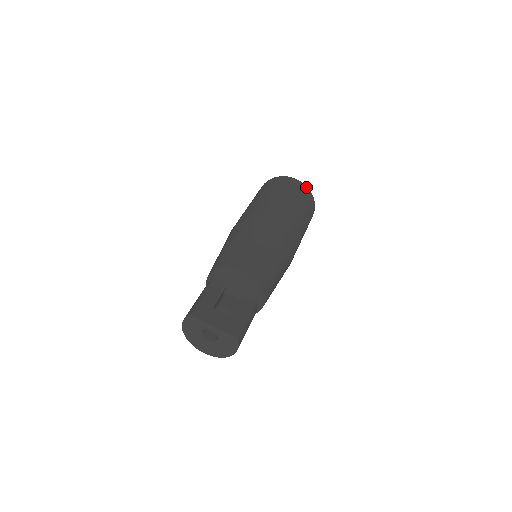
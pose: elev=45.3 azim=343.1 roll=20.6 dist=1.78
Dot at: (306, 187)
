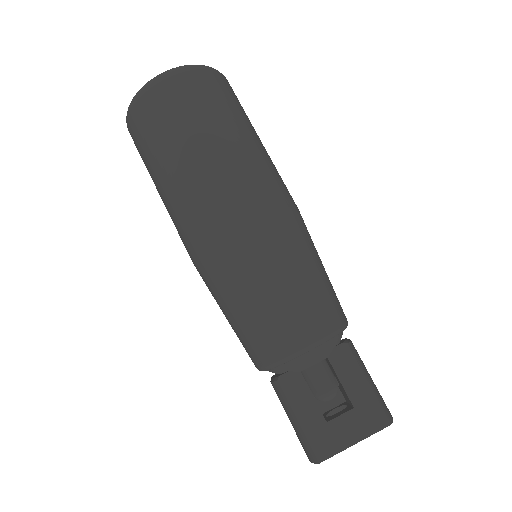
Dot at: (190, 71)
